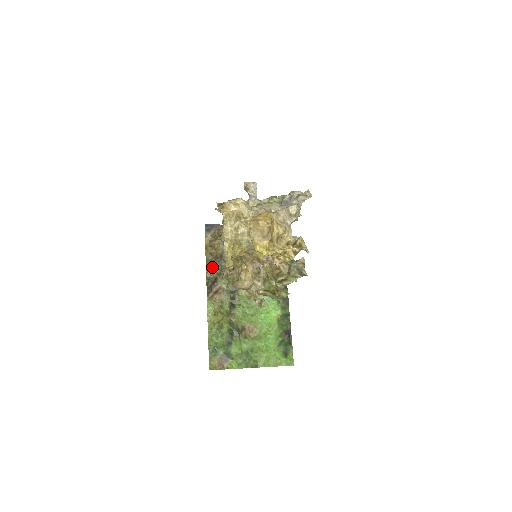
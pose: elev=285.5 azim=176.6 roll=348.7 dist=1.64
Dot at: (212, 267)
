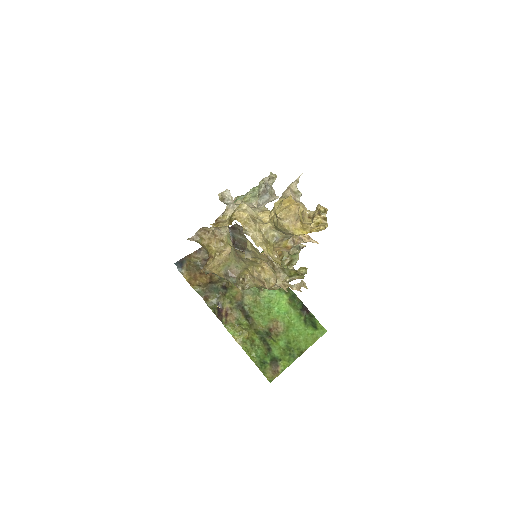
Dot at: (208, 296)
